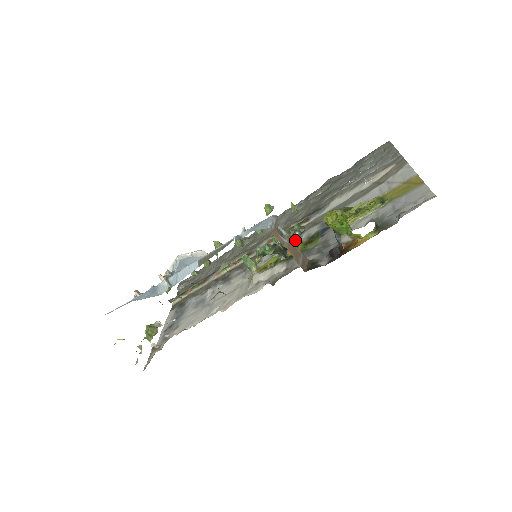
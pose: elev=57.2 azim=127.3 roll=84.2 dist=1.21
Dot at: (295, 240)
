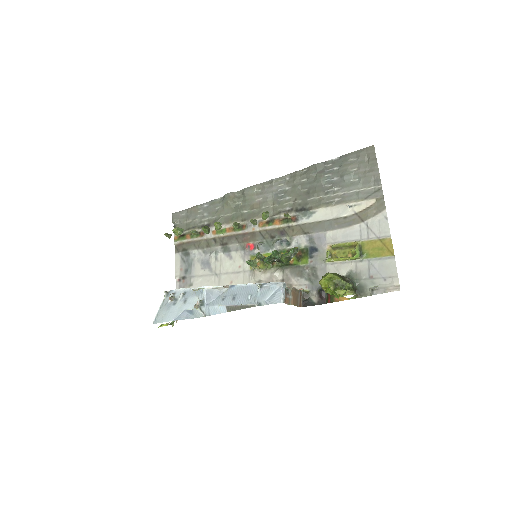
Dot at: occluded
